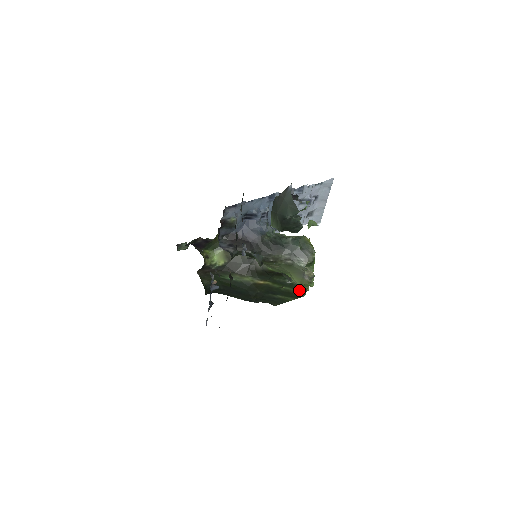
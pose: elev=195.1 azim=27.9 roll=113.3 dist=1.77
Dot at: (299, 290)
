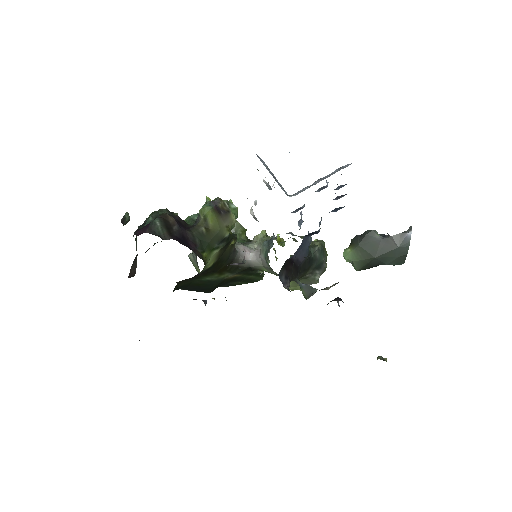
Dot at: (261, 277)
